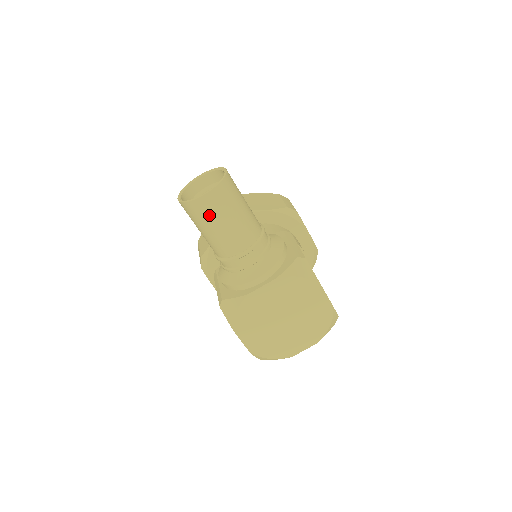
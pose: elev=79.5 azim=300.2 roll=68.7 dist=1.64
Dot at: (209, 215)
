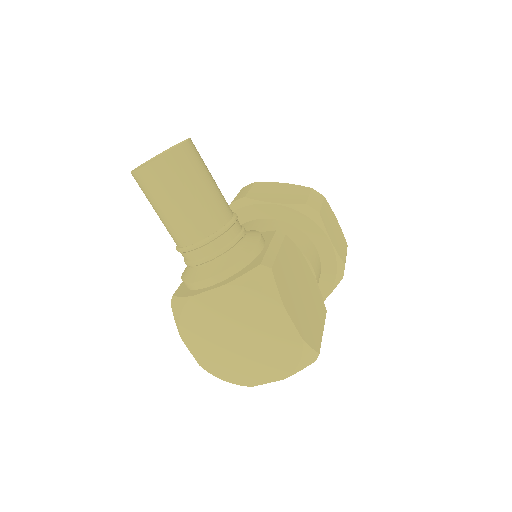
Dot at: (153, 191)
